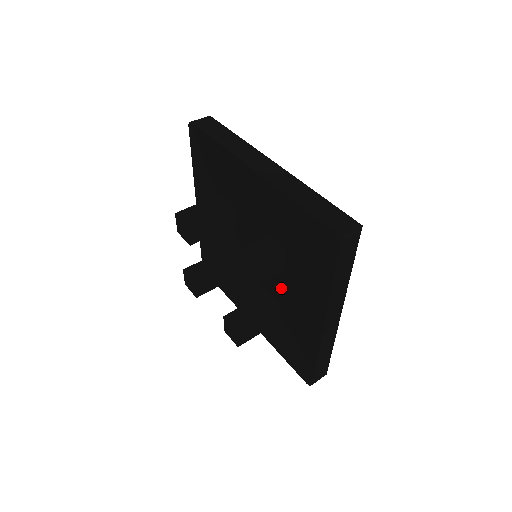
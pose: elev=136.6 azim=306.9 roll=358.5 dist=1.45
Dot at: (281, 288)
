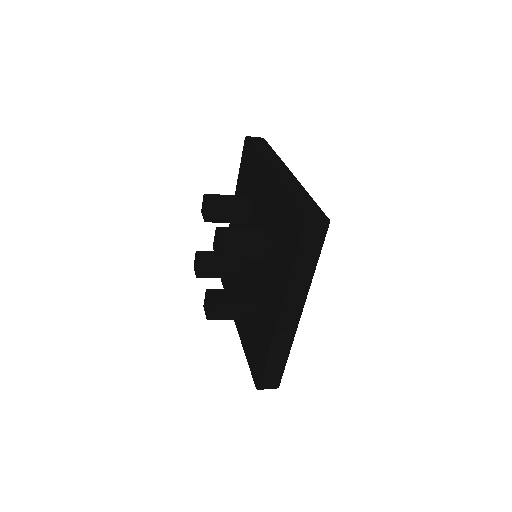
Dot at: (259, 220)
